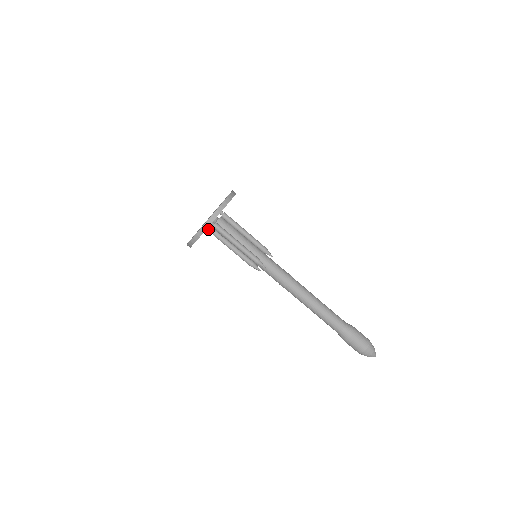
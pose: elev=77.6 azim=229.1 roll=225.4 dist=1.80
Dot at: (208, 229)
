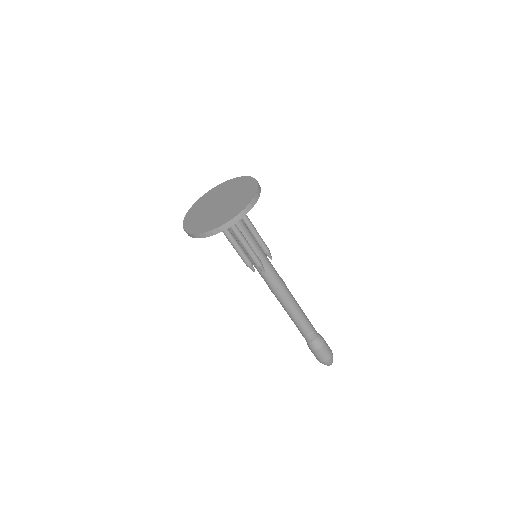
Dot at: occluded
